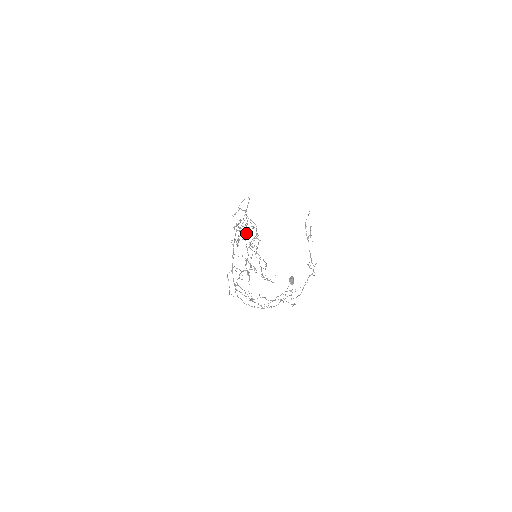
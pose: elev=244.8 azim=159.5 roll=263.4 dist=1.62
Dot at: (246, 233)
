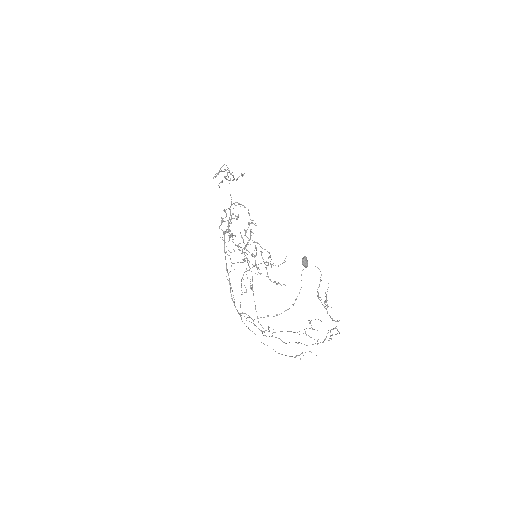
Dot at: (236, 219)
